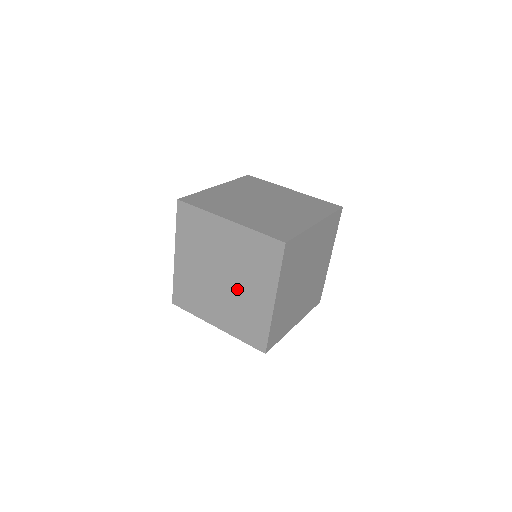
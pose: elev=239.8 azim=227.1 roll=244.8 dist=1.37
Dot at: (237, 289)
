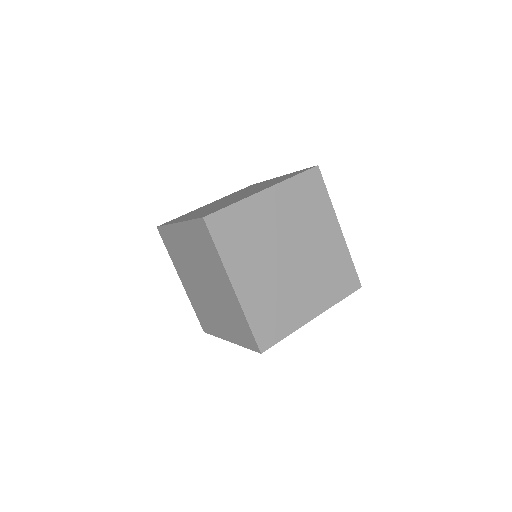
Dot at: (309, 252)
